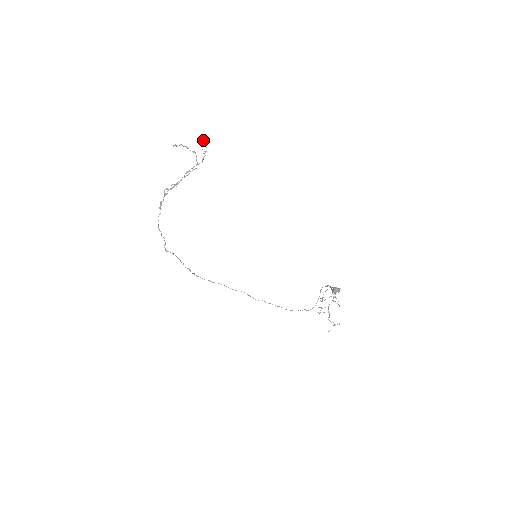
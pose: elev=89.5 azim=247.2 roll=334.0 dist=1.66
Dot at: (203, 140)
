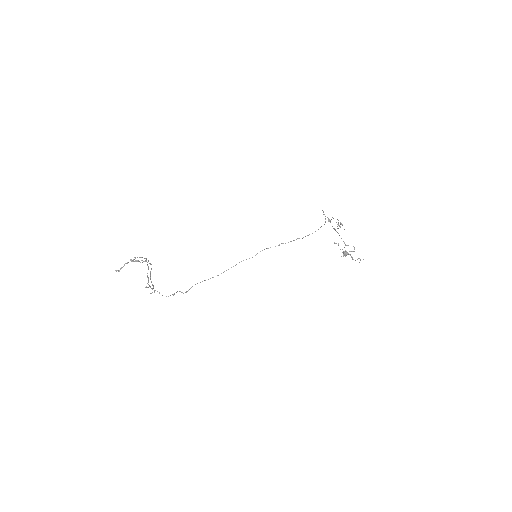
Dot at: (136, 261)
